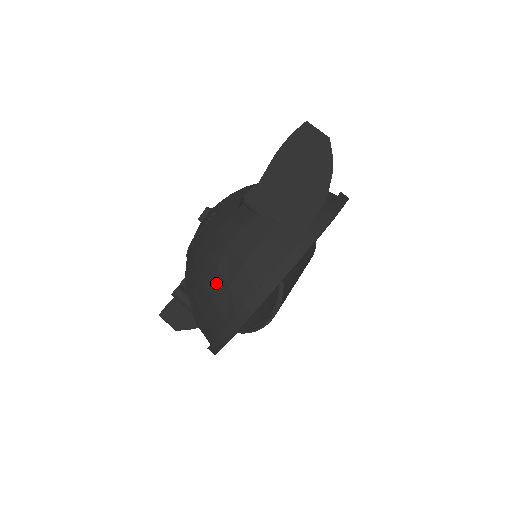
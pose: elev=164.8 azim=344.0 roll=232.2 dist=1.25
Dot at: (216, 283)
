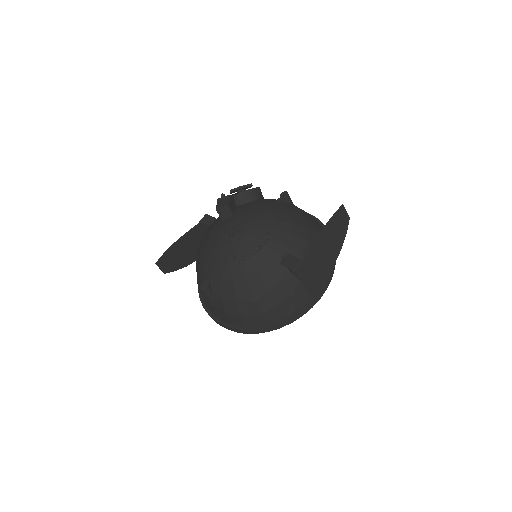
Dot at: (249, 308)
